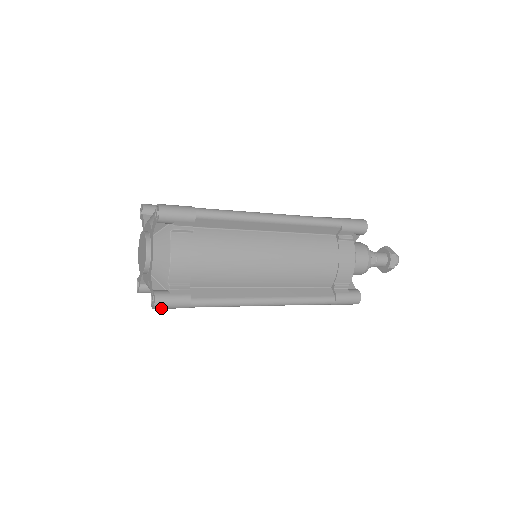
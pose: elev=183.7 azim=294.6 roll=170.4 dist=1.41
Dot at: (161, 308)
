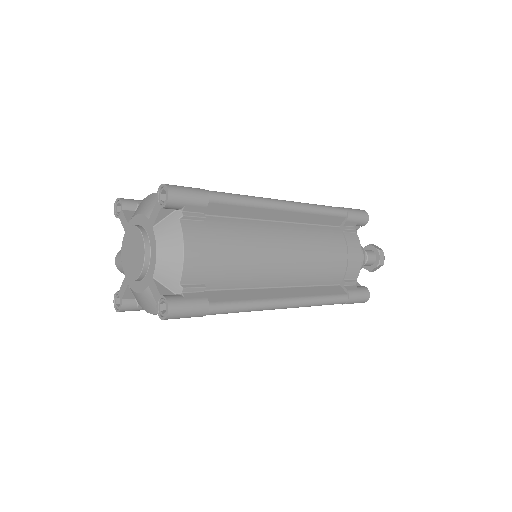
Dot at: (174, 318)
